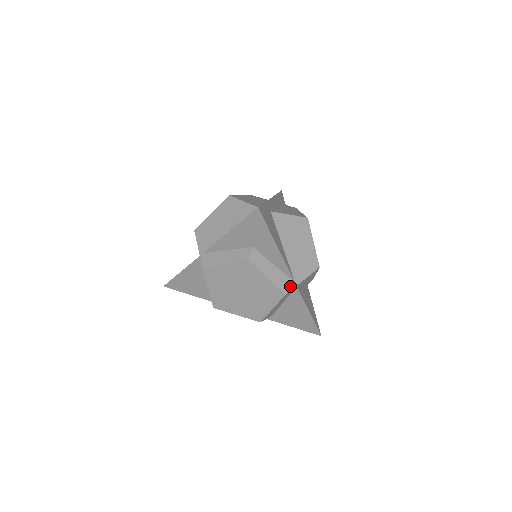
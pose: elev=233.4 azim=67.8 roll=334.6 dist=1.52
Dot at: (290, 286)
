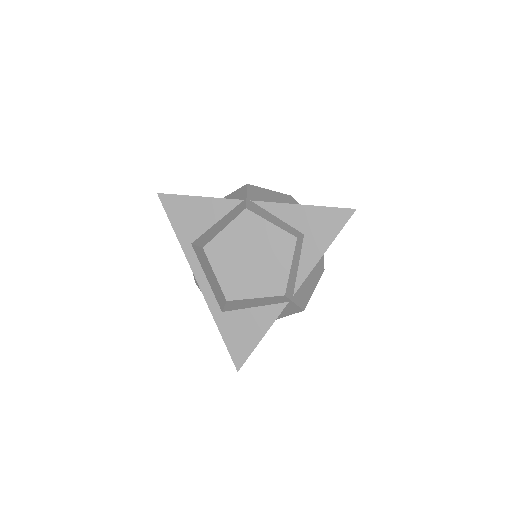
Dot at: (290, 294)
